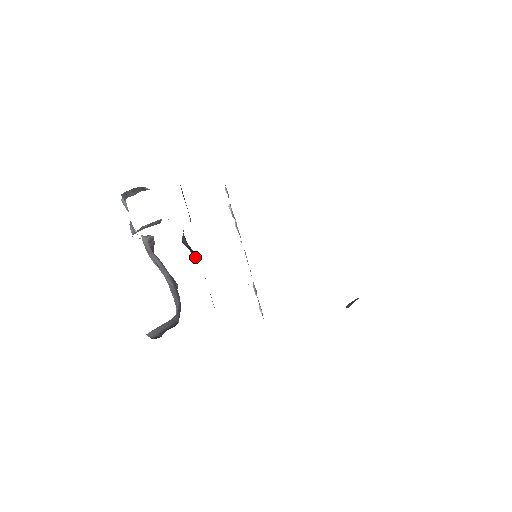
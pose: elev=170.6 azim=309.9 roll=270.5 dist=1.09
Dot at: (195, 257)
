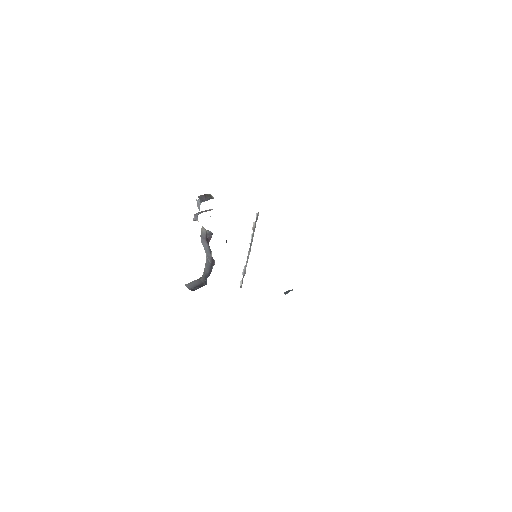
Dot at: occluded
